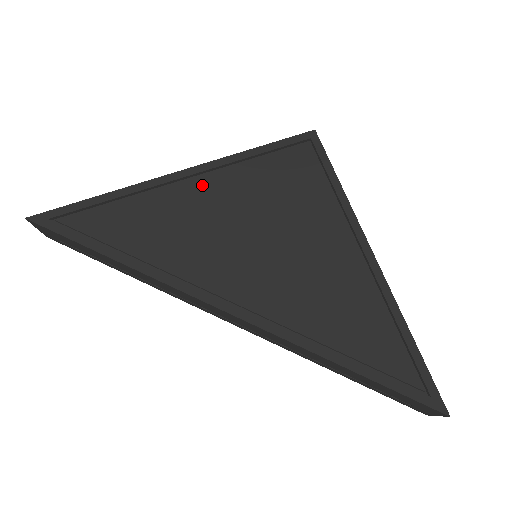
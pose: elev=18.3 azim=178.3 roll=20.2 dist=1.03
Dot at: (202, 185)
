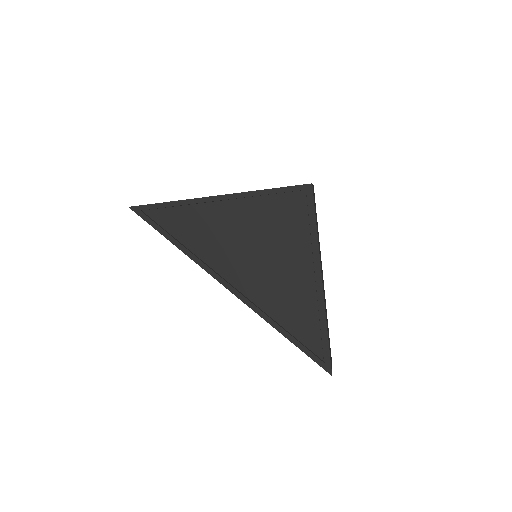
Dot at: (230, 208)
